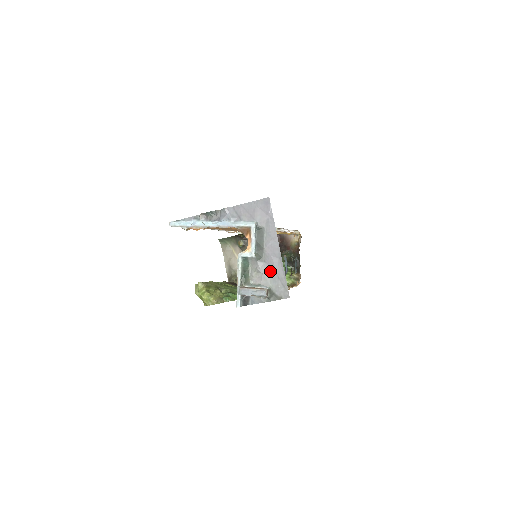
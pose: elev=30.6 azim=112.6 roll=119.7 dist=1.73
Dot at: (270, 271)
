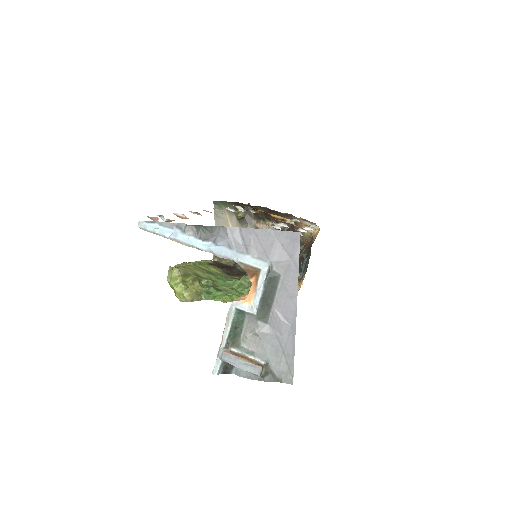
Dot at: (274, 339)
